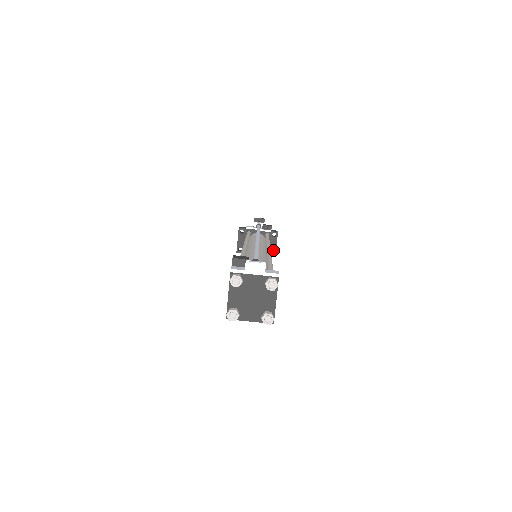
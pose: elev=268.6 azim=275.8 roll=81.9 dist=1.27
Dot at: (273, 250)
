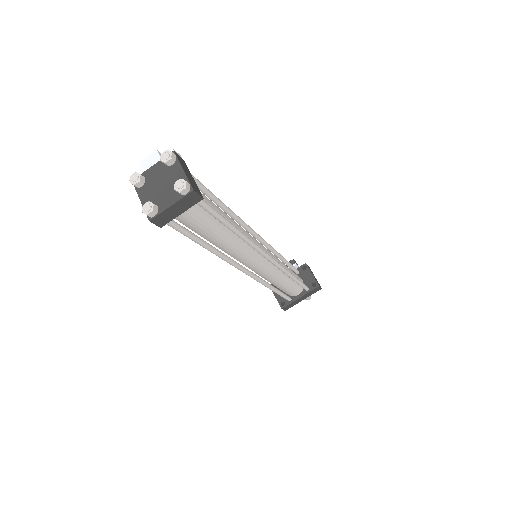
Dot at: (313, 282)
